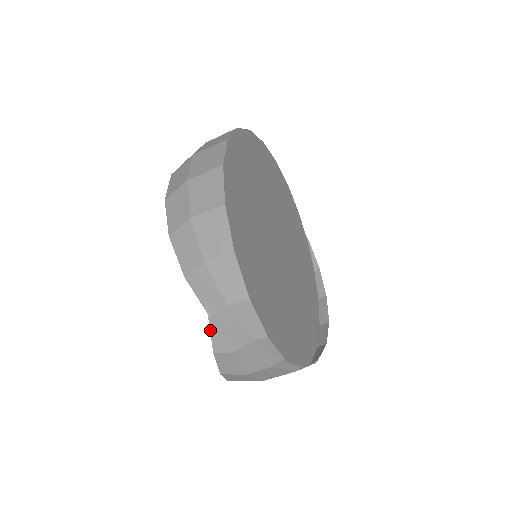
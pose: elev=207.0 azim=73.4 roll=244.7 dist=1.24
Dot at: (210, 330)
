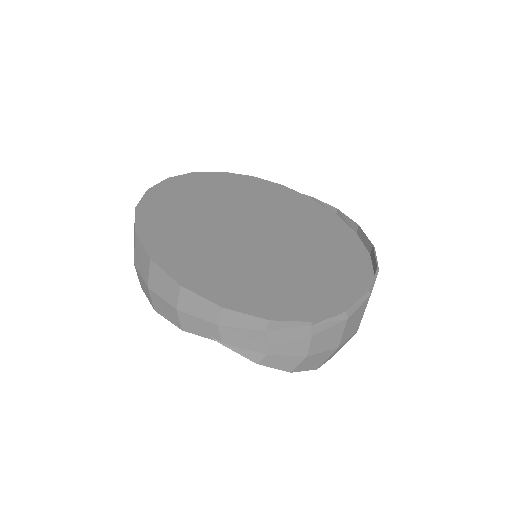
Dot at: (234, 351)
